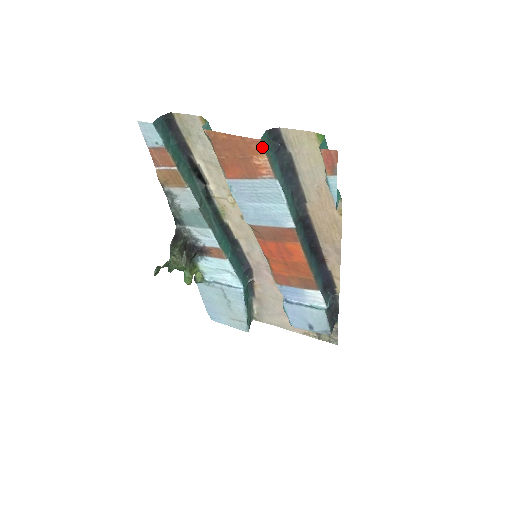
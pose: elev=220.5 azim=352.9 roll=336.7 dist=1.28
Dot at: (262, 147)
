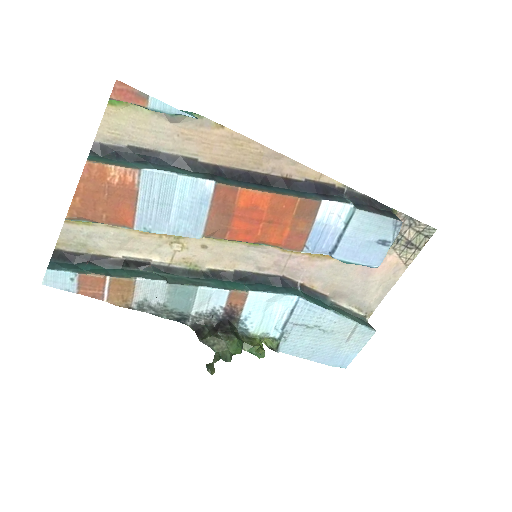
Dot at: (97, 164)
